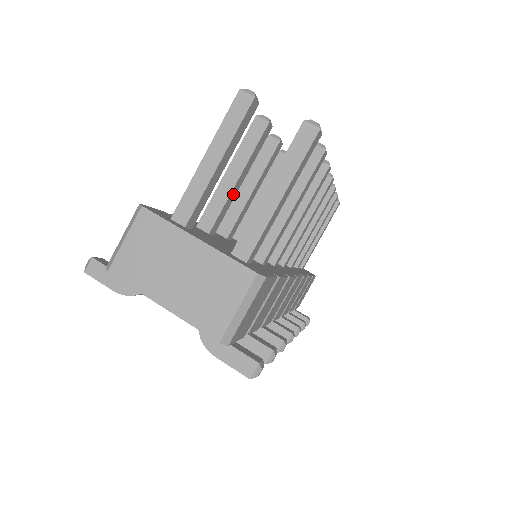
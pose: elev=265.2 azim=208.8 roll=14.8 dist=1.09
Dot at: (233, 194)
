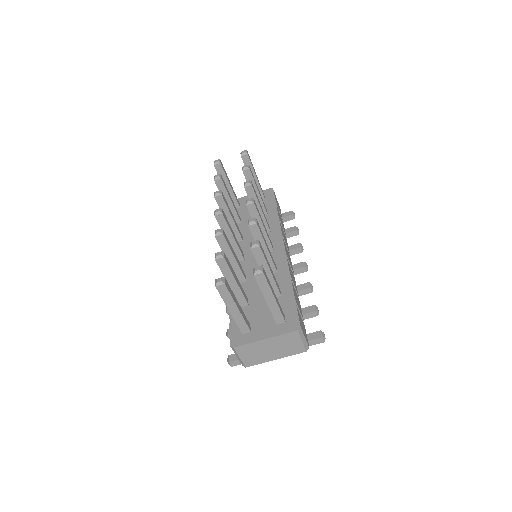
Dot at: (239, 285)
